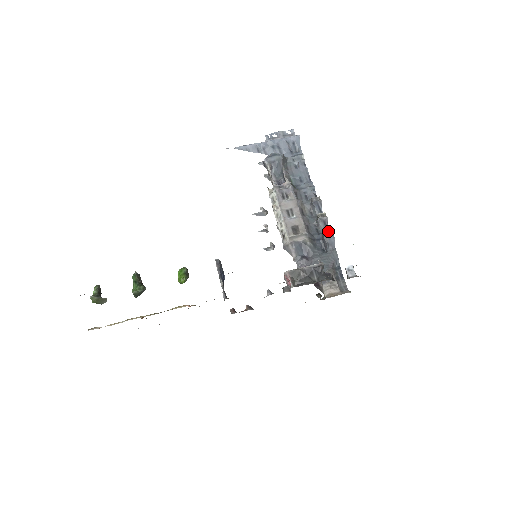
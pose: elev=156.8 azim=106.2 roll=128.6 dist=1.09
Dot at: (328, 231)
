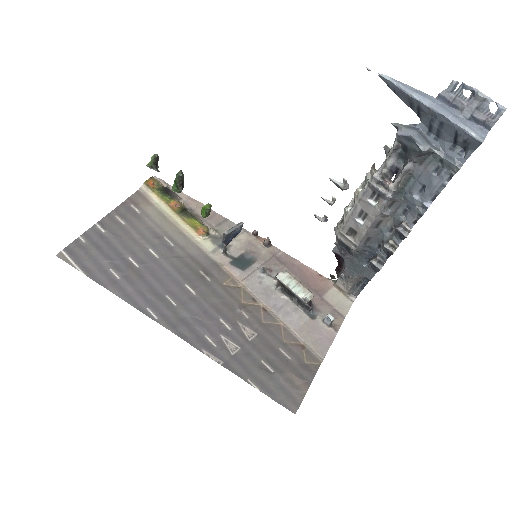
Dot at: (382, 261)
